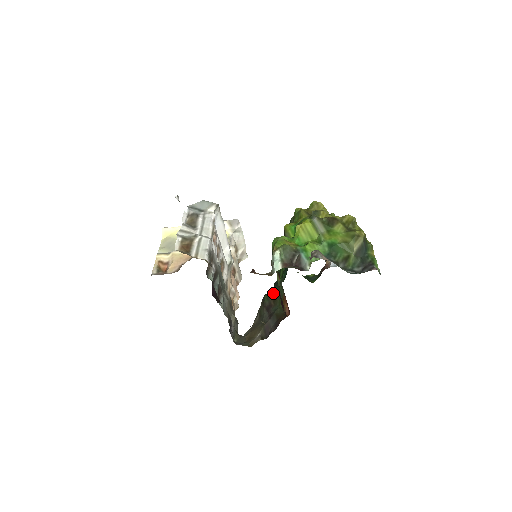
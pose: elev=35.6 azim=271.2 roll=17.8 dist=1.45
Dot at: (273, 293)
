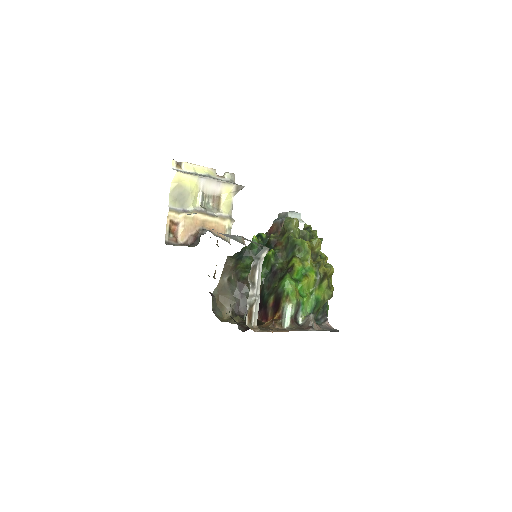
Dot at: occluded
